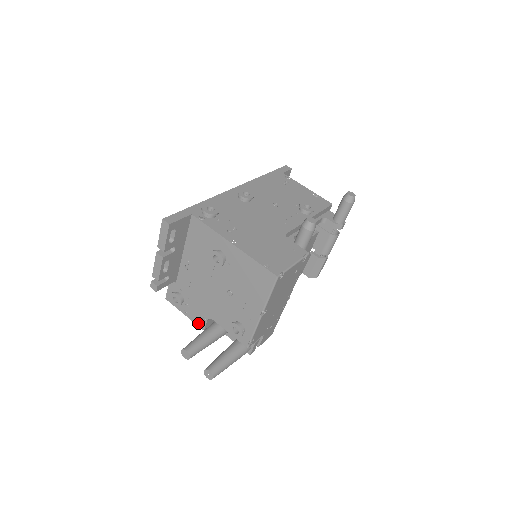
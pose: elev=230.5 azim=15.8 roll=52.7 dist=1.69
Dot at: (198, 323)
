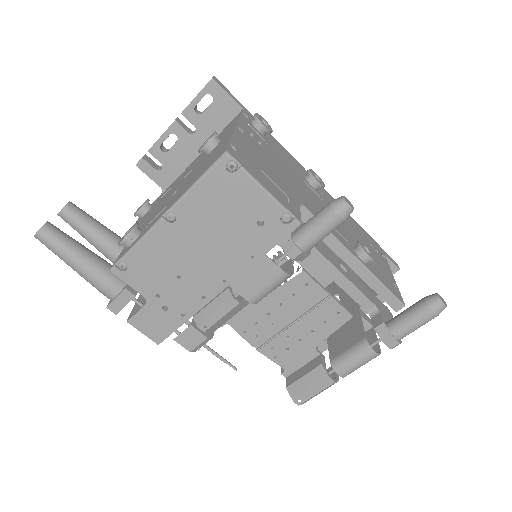
Dot at: occluded
